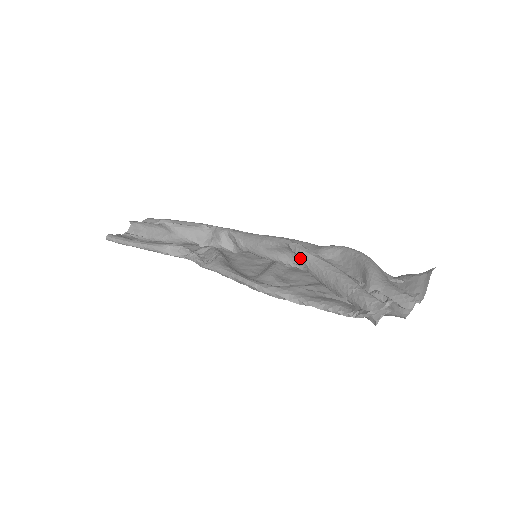
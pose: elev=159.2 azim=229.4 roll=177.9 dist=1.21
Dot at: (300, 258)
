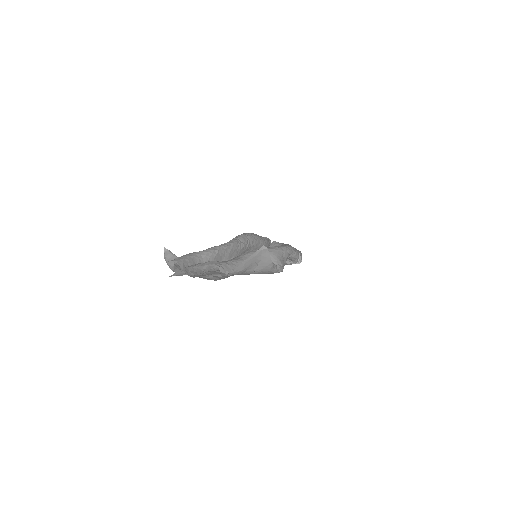
Dot at: occluded
